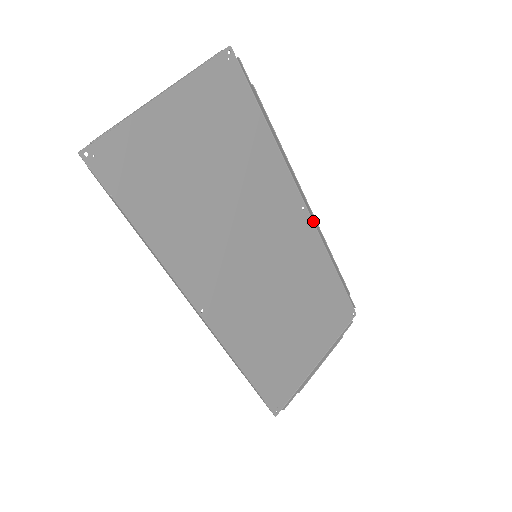
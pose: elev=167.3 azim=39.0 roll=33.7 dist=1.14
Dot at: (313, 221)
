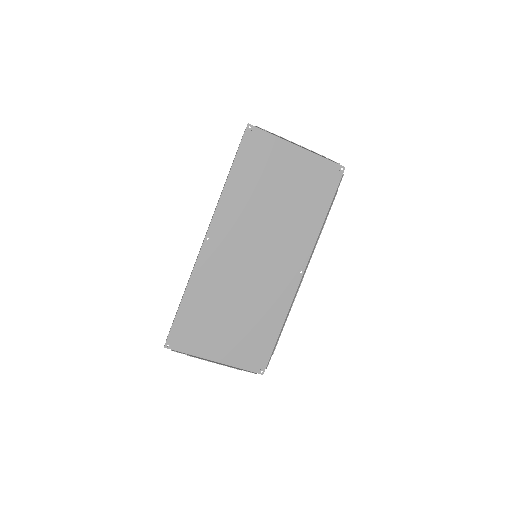
Dot at: (299, 286)
